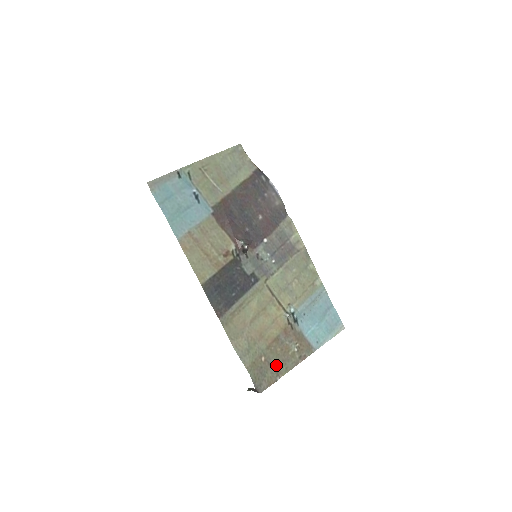
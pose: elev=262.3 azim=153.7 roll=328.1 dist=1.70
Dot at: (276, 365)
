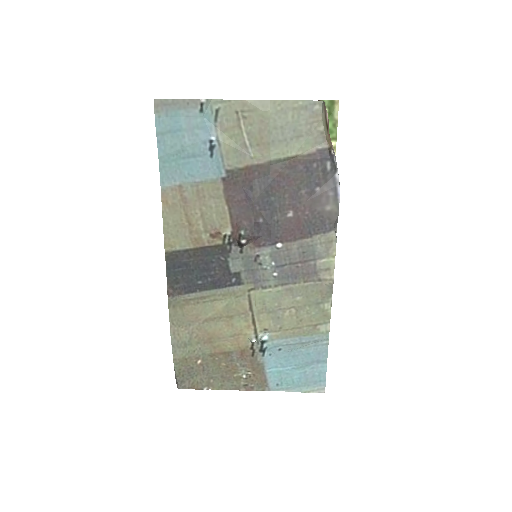
Dot at: (212, 375)
